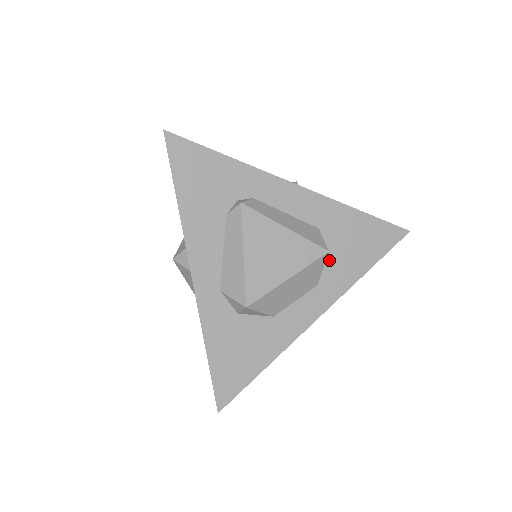
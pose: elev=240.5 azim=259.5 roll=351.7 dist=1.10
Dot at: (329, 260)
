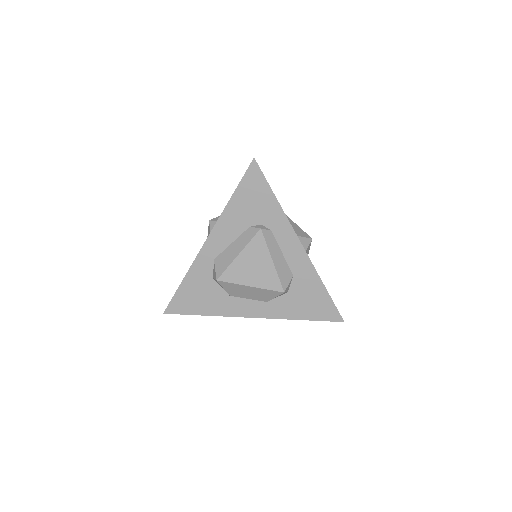
Dot at: (284, 296)
